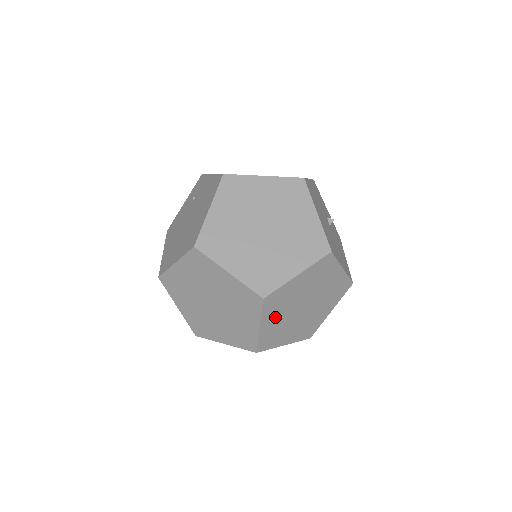
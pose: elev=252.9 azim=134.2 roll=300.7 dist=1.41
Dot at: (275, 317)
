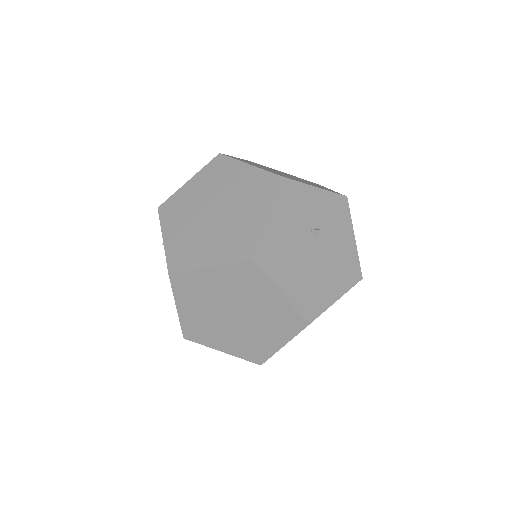
Dot at: occluded
